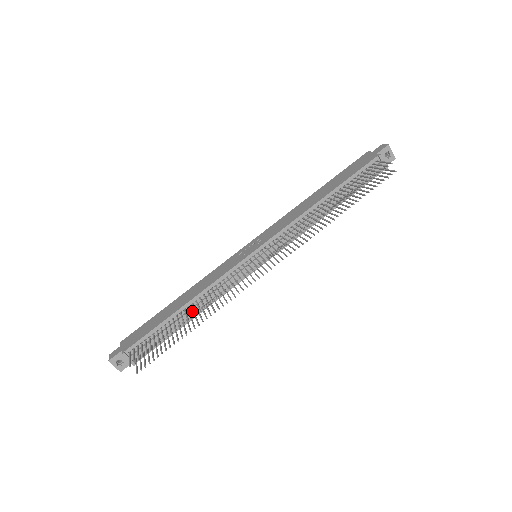
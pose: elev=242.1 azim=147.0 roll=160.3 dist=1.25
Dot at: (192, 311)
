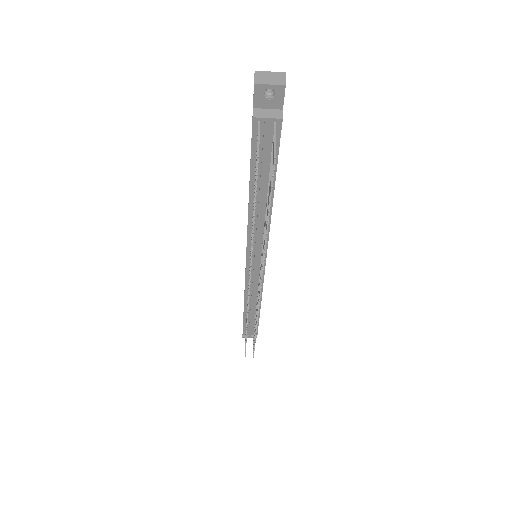
Dot at: (252, 308)
